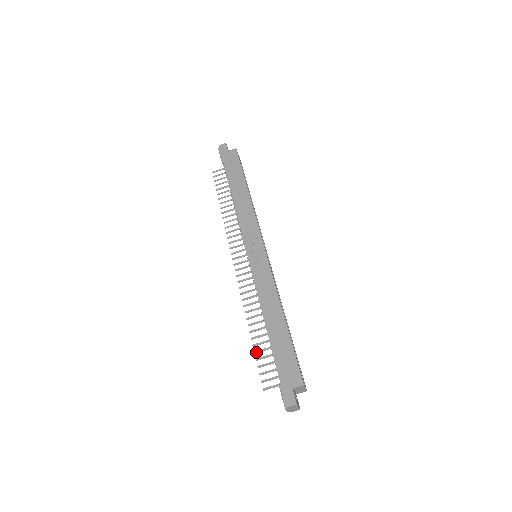
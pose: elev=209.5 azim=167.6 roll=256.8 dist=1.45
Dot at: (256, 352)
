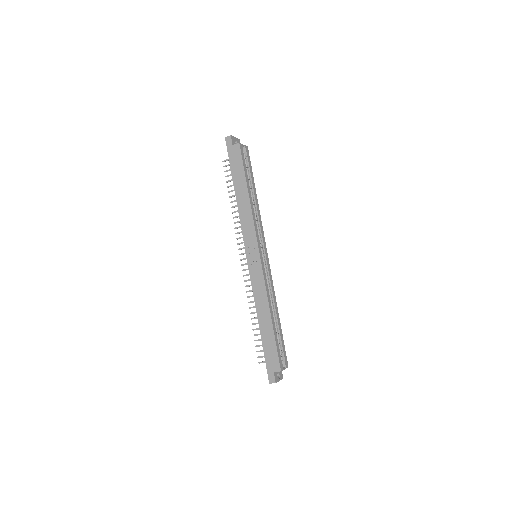
Dot at: (255, 335)
